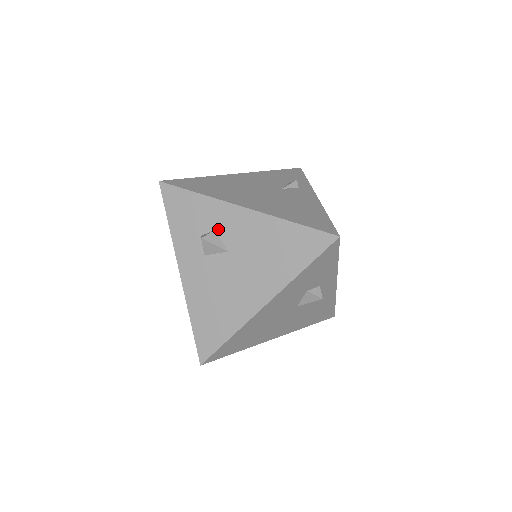
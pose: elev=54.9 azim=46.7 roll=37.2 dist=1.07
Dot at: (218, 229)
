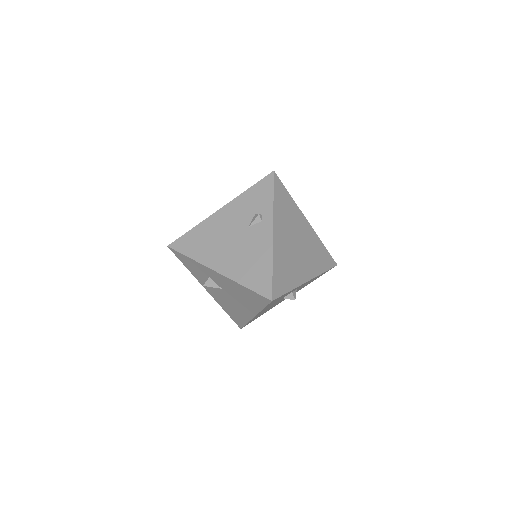
Dot at: (211, 278)
